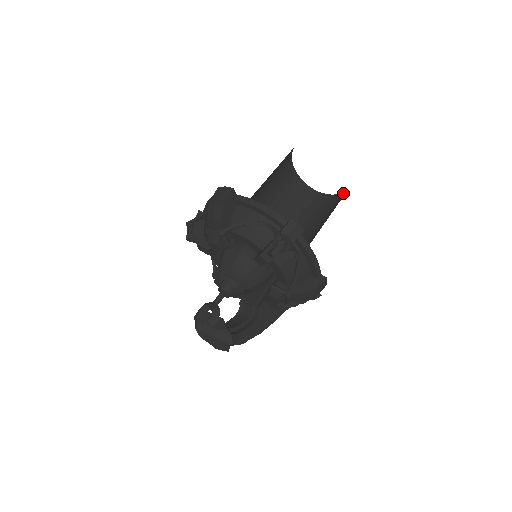
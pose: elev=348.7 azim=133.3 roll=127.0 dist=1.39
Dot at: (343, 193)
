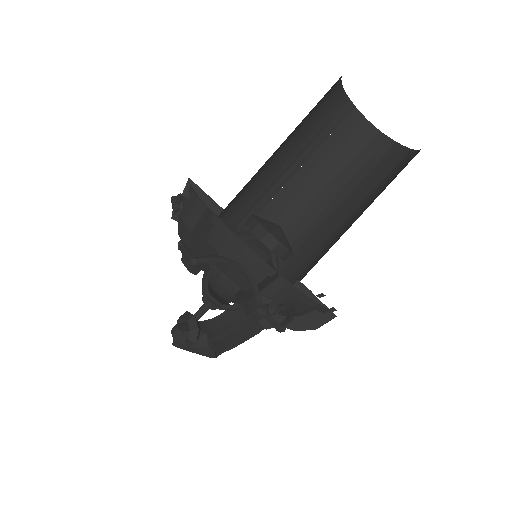
Dot at: (410, 151)
